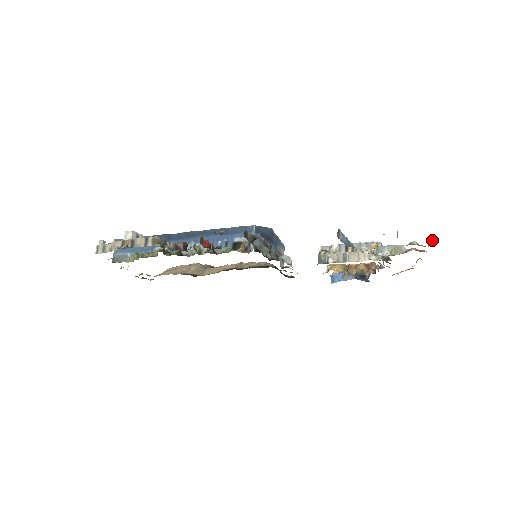
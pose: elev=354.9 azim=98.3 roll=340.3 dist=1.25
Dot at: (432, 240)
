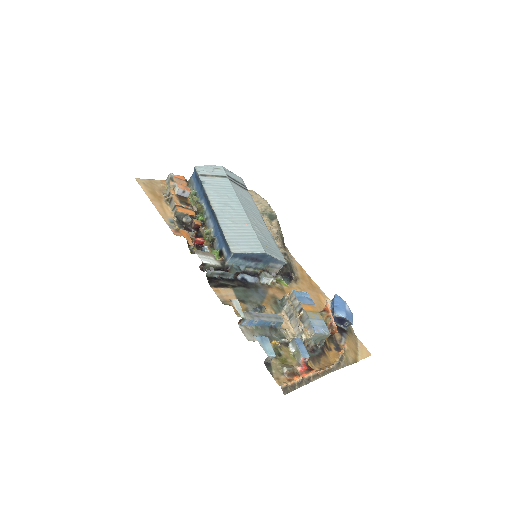
Dot at: (285, 384)
